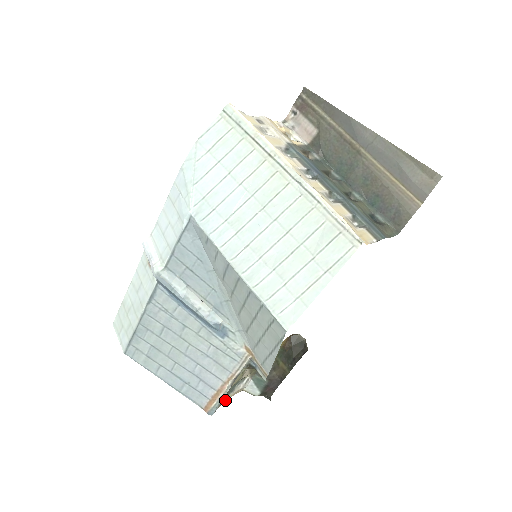
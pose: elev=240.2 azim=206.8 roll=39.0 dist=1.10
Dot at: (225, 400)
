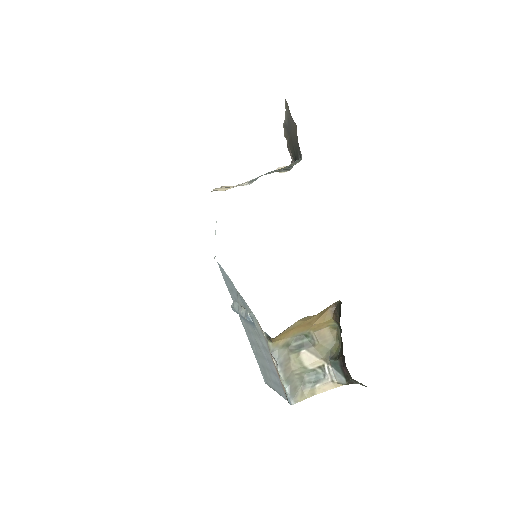
Dot at: (316, 394)
